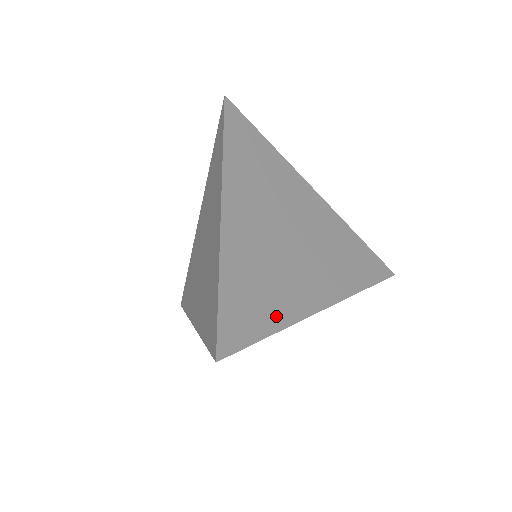
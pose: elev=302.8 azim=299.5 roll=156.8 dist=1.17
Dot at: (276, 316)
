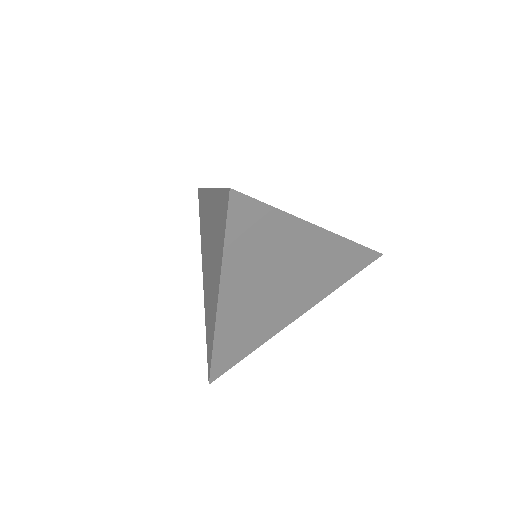
Dot at: (254, 344)
